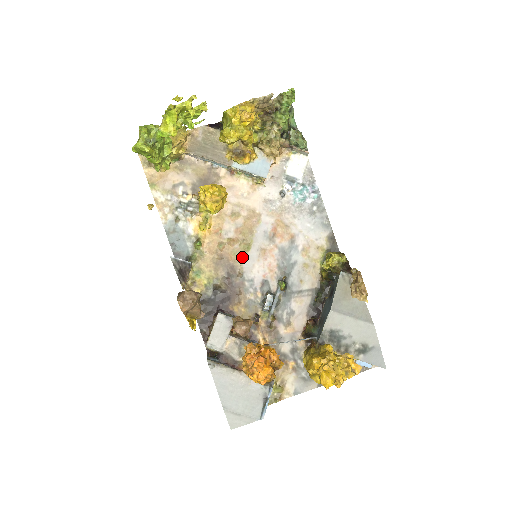
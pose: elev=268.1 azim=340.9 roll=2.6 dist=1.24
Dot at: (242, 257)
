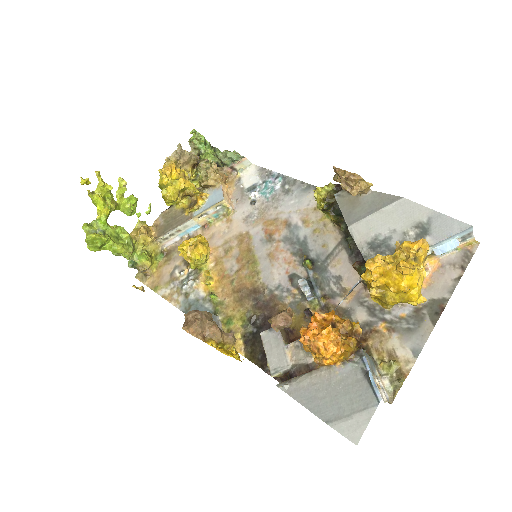
Dot at: (256, 275)
